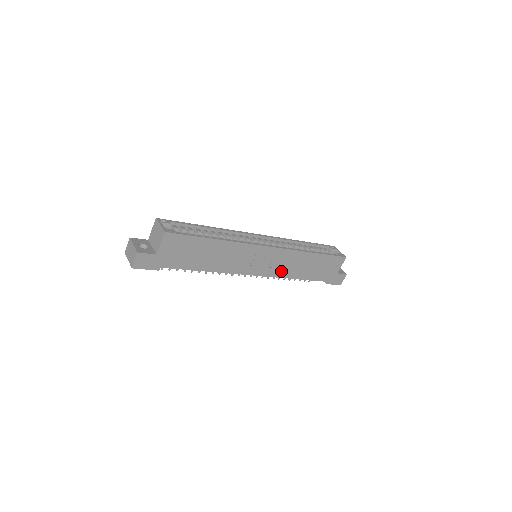
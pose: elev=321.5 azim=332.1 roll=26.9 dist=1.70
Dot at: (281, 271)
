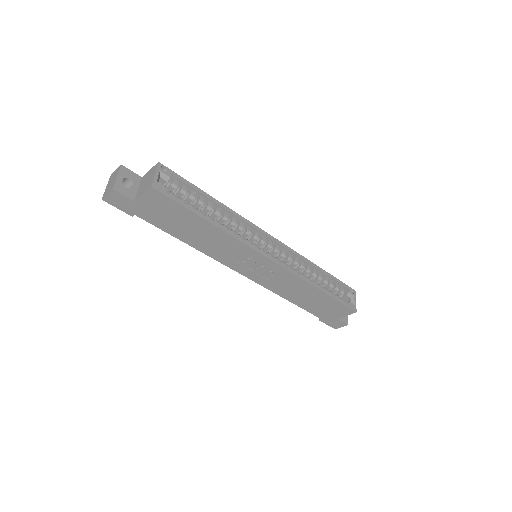
Dot at: (274, 285)
